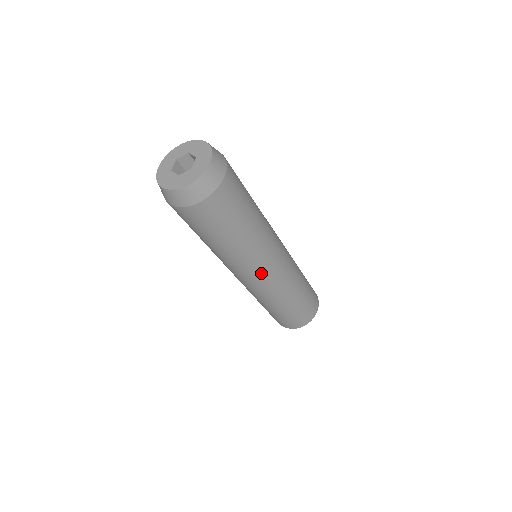
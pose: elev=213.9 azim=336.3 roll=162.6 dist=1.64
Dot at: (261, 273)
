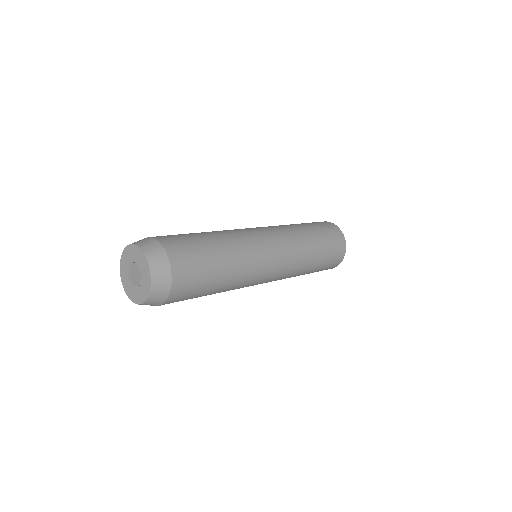
Dot at: (270, 266)
